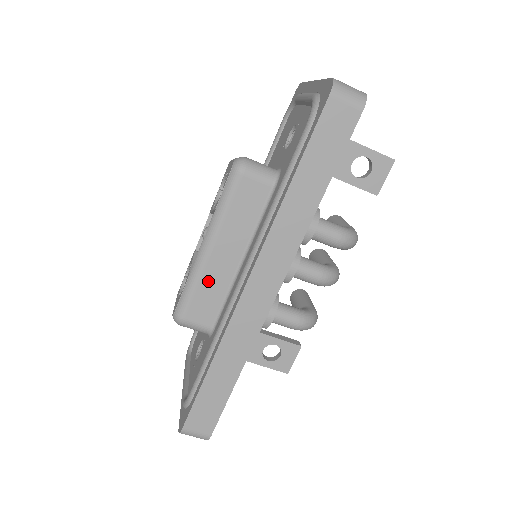
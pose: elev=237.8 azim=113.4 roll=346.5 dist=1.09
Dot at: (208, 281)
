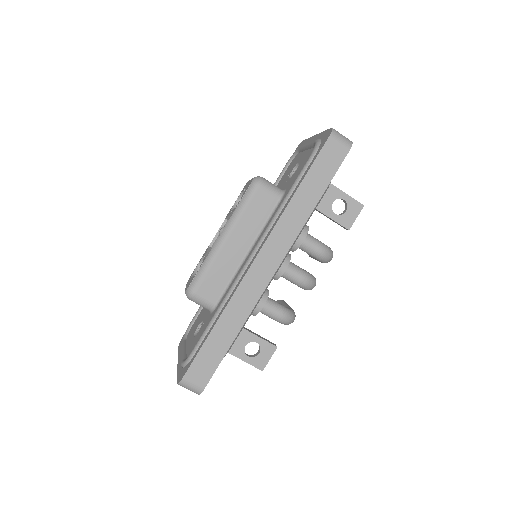
Dot at: (220, 264)
